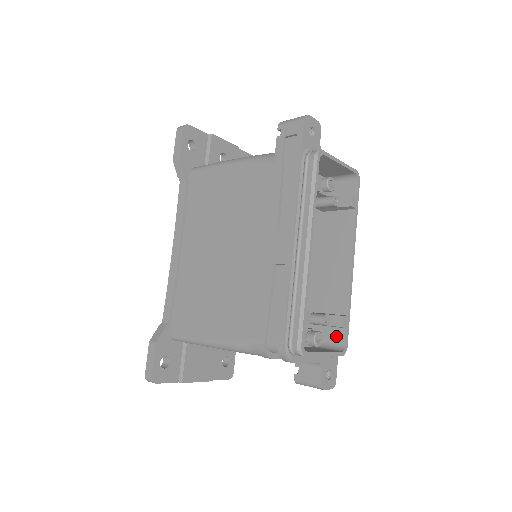
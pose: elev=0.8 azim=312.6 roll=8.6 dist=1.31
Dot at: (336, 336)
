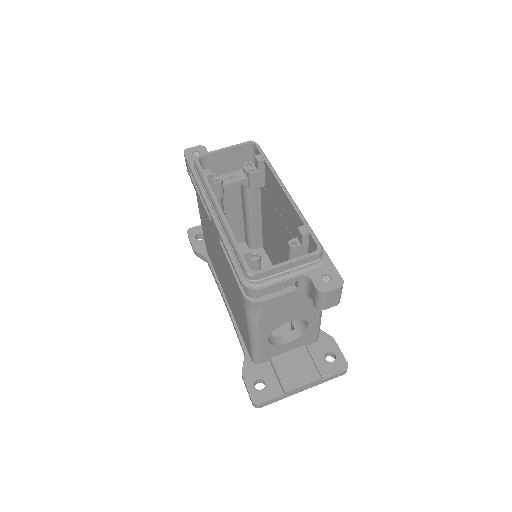
Dot at: (312, 247)
